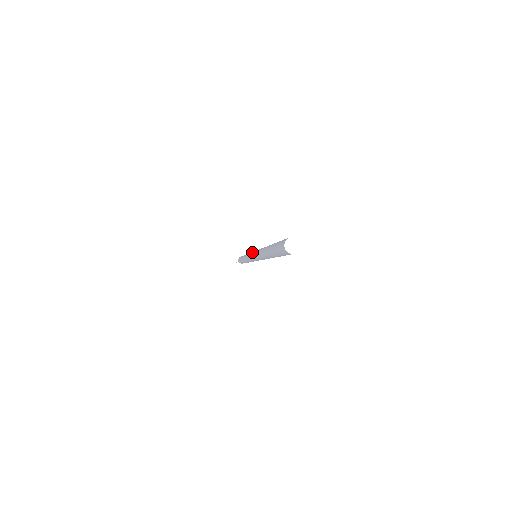
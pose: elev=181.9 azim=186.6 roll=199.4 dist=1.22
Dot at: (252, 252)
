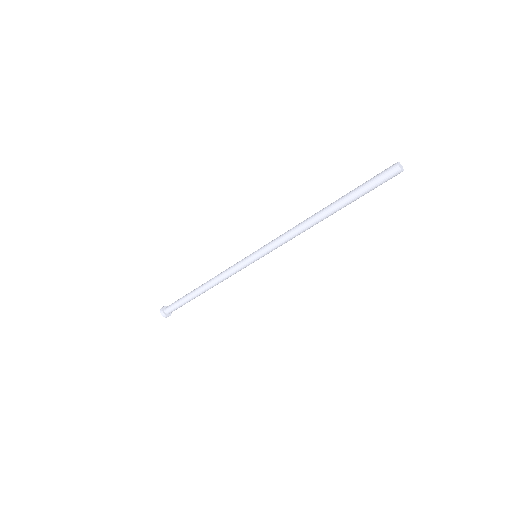
Dot at: (253, 252)
